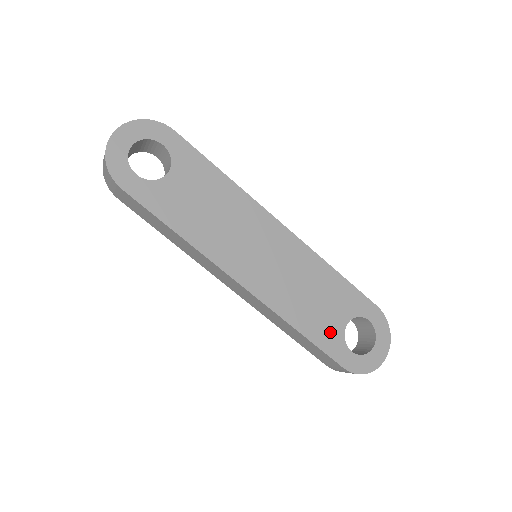
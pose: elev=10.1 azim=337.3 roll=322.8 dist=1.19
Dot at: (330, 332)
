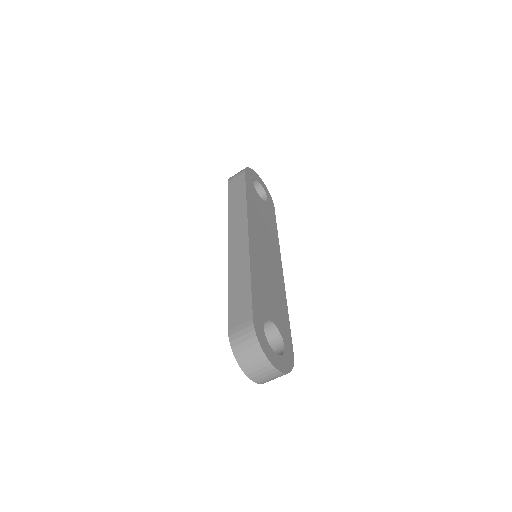
Dot at: (263, 305)
